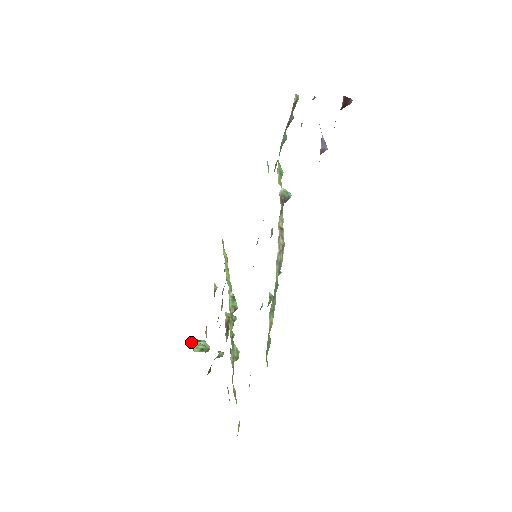
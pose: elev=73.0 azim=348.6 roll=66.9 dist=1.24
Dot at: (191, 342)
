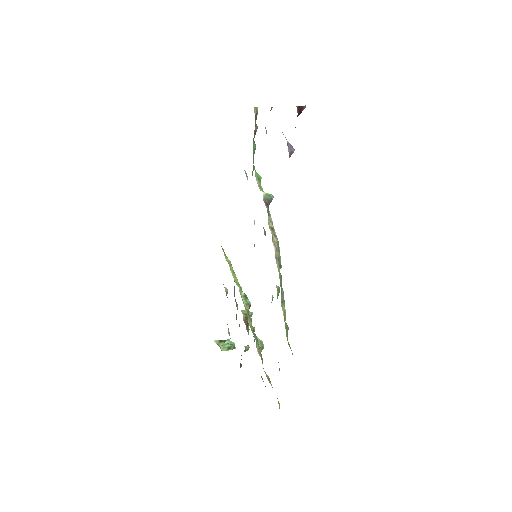
Dot at: (217, 344)
